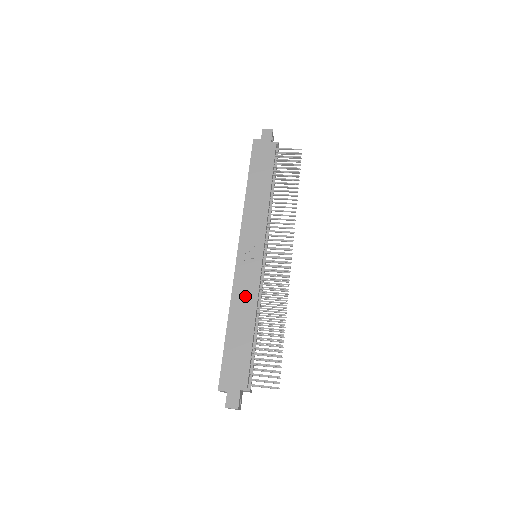
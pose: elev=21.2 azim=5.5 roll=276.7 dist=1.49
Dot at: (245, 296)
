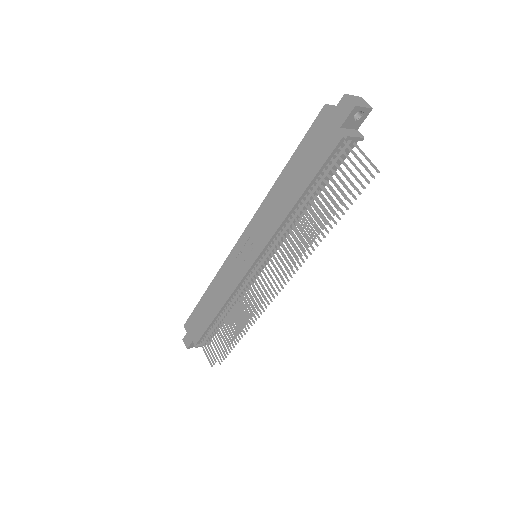
Dot at: (223, 285)
